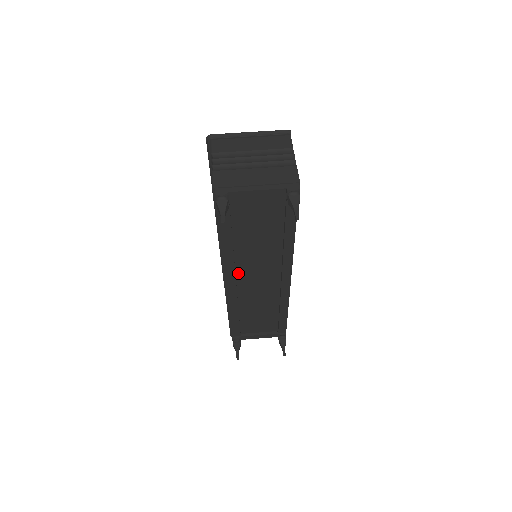
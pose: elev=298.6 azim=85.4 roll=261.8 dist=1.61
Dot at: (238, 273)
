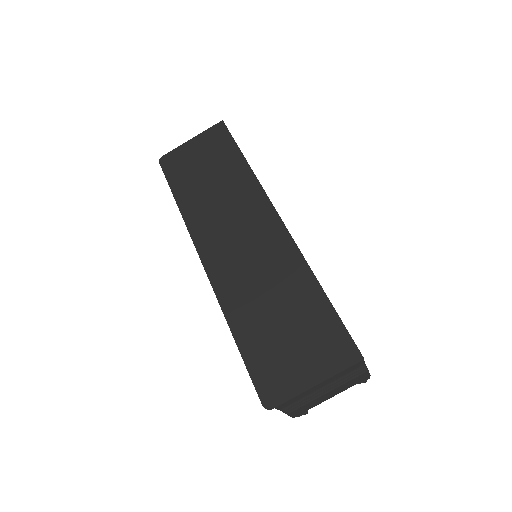
Dot at: occluded
